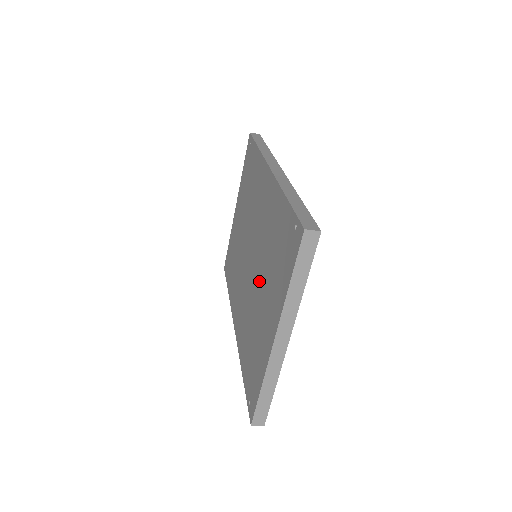
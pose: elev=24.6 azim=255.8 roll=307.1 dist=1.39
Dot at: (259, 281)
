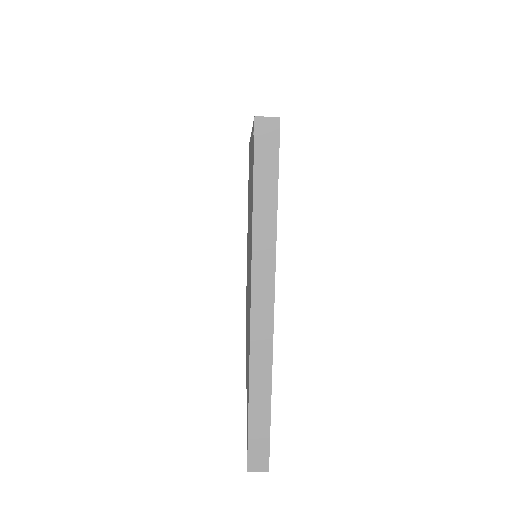
Dot at: occluded
